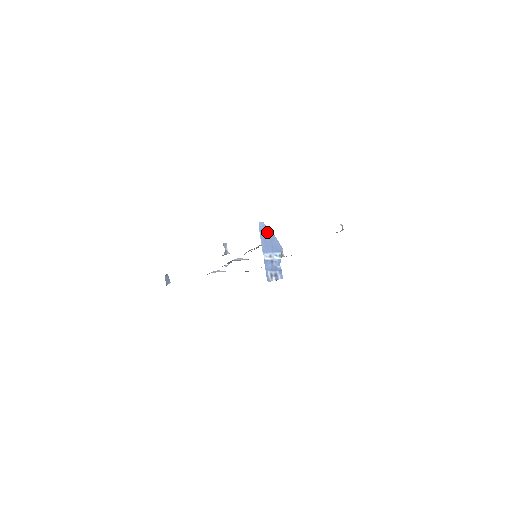
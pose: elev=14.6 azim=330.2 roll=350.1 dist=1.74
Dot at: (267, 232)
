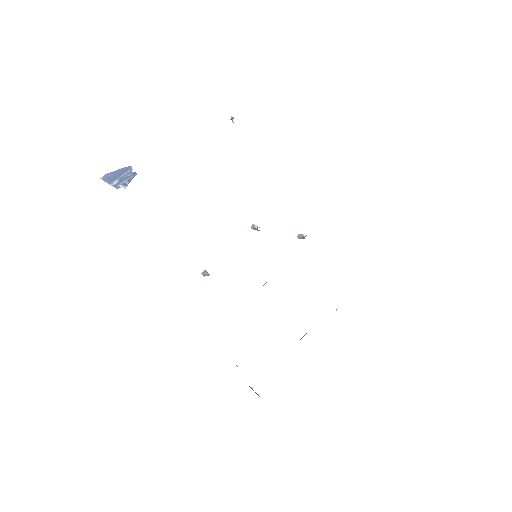
Dot at: (112, 174)
